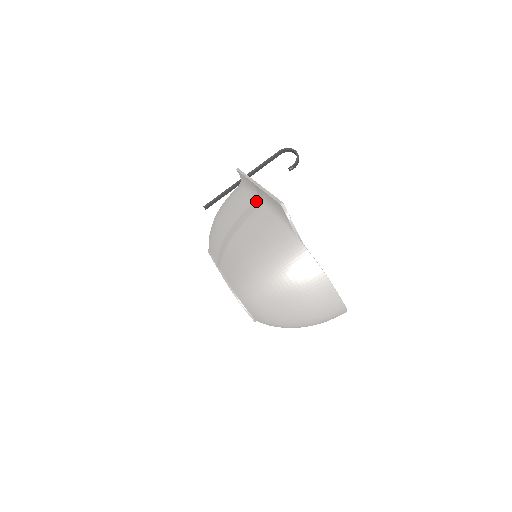
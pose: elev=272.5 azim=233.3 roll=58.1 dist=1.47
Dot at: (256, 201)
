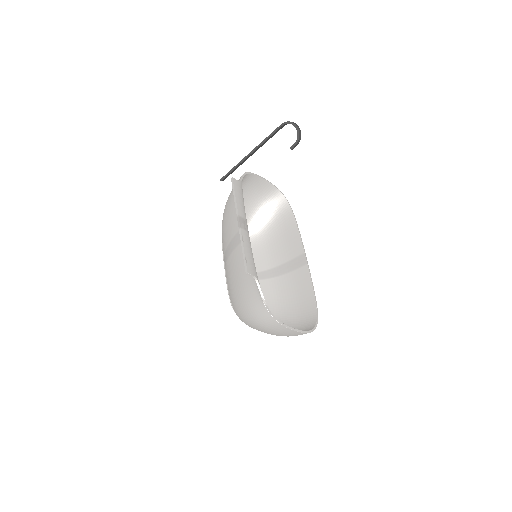
Dot at: occluded
